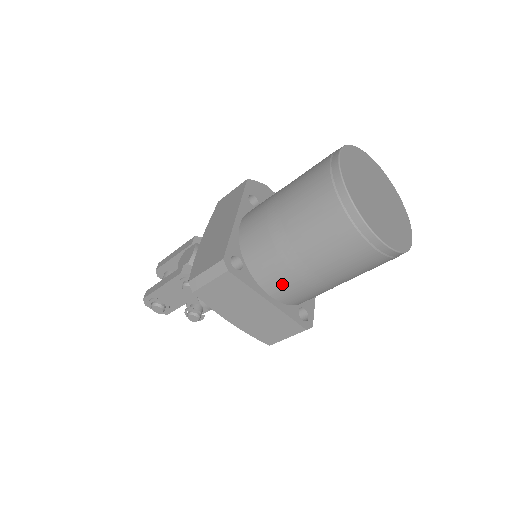
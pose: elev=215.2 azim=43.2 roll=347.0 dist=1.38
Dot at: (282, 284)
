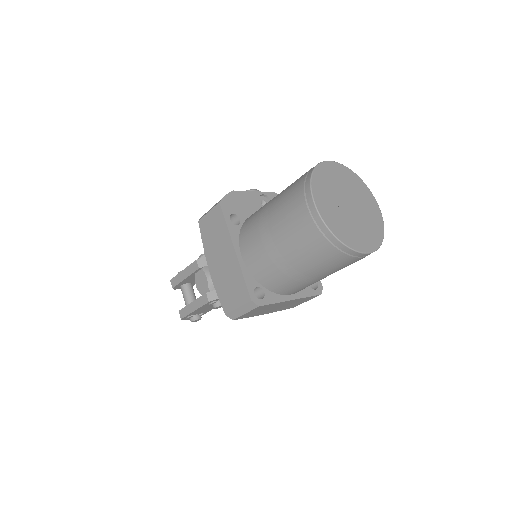
Dot at: (298, 289)
